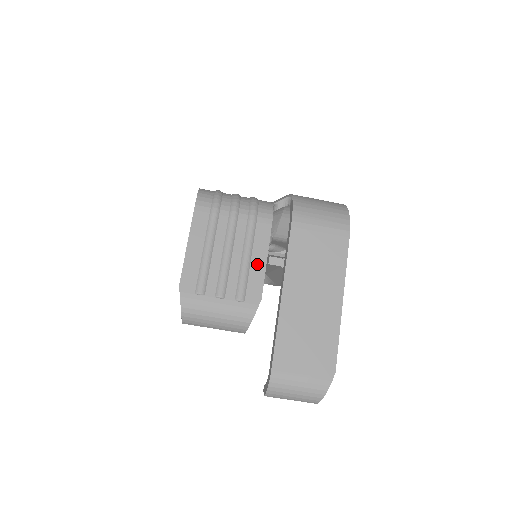
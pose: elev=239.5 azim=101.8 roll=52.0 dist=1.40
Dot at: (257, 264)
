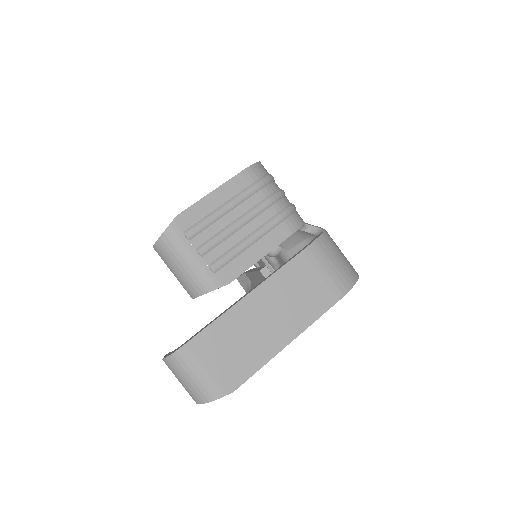
Dot at: (251, 255)
